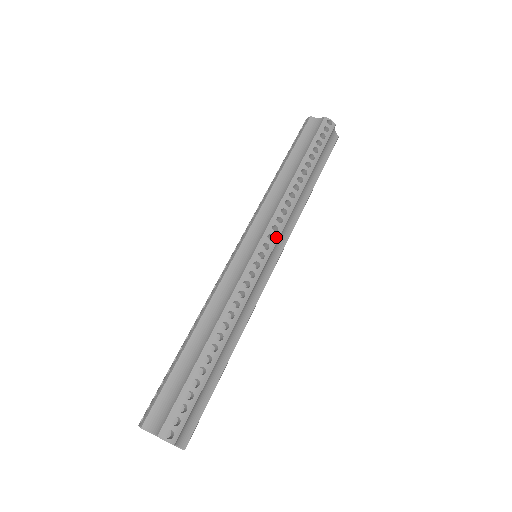
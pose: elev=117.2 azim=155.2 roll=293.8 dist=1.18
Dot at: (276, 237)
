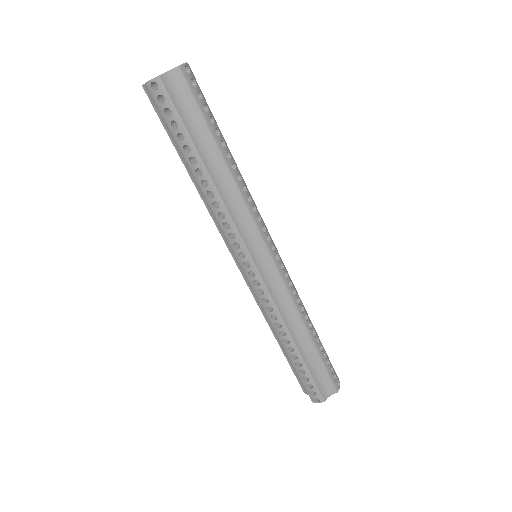
Dot at: (244, 250)
